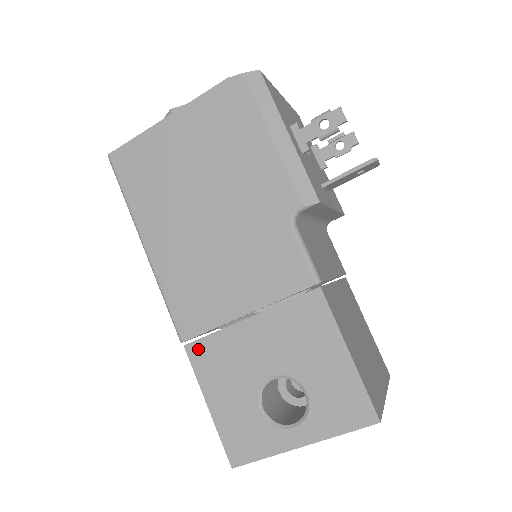
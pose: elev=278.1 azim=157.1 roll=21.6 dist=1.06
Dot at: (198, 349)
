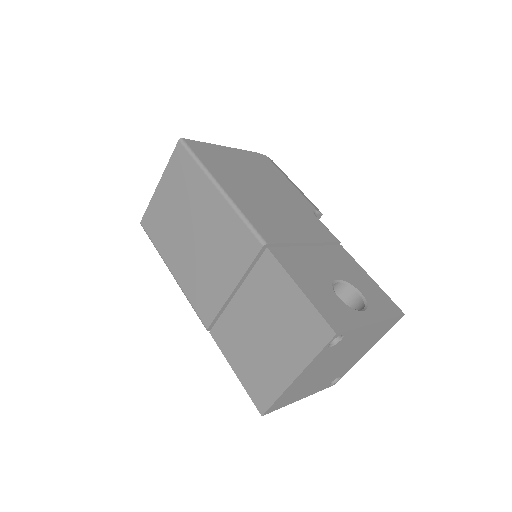
Dot at: (279, 252)
